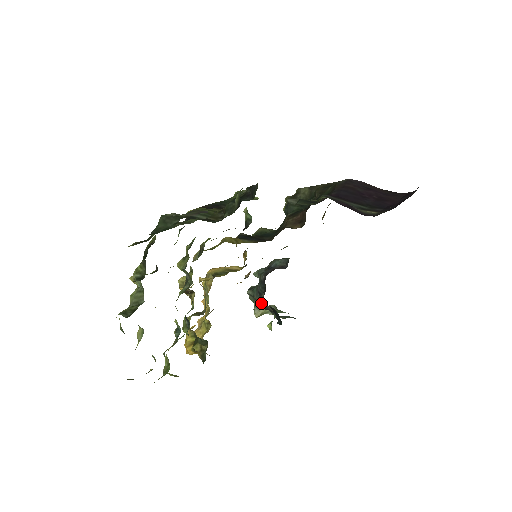
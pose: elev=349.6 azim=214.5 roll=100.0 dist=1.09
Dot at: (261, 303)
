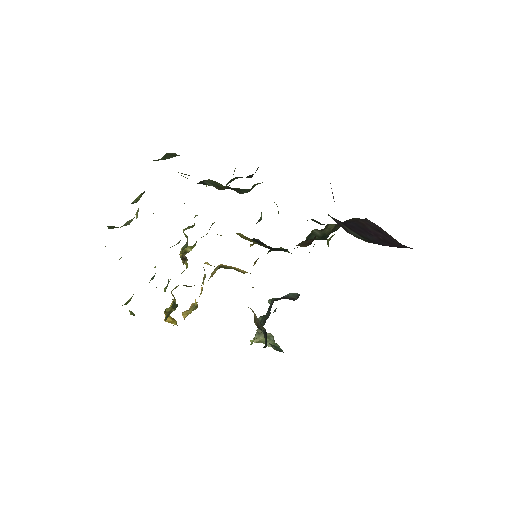
Dot at: (255, 318)
